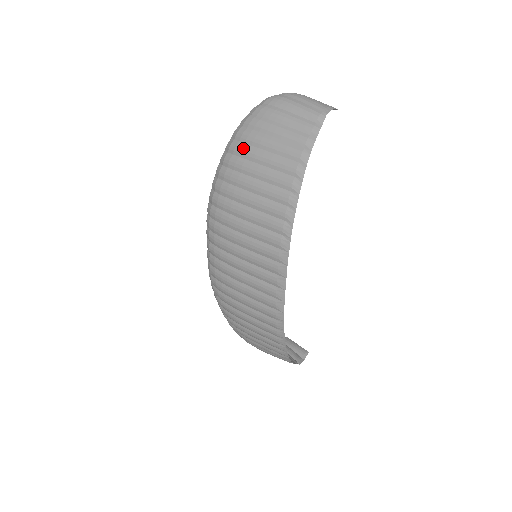
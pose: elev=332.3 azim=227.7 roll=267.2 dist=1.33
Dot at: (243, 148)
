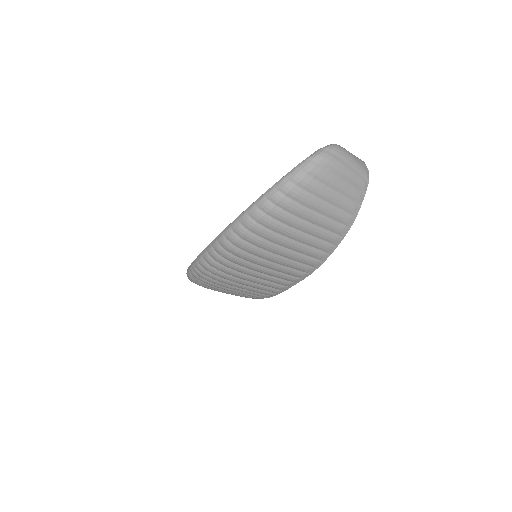
Dot at: (297, 208)
